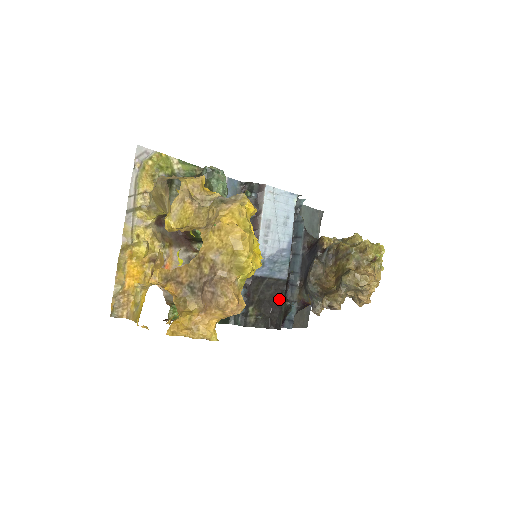
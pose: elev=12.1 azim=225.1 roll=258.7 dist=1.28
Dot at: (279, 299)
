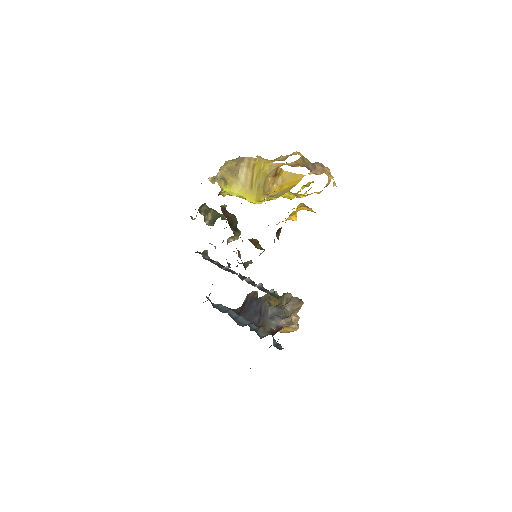
Dot at: occluded
